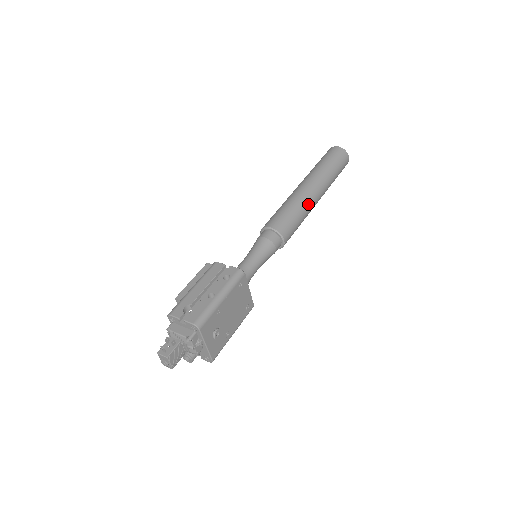
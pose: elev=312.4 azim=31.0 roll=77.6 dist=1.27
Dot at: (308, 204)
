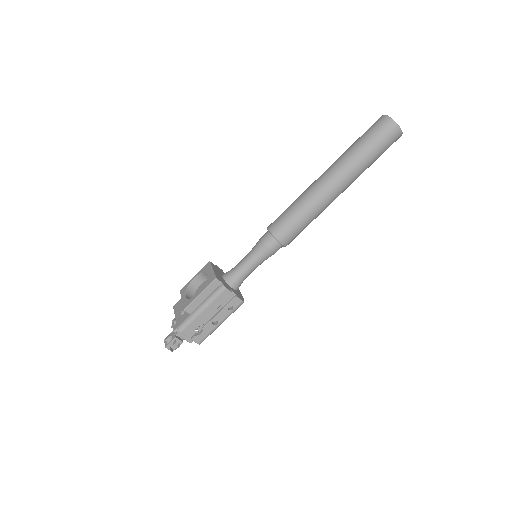
Dot at: occluded
